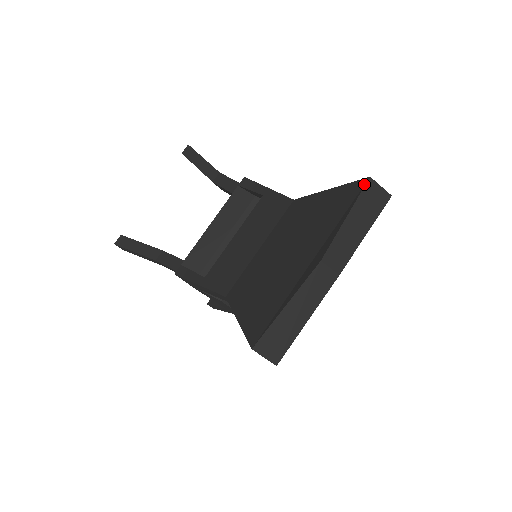
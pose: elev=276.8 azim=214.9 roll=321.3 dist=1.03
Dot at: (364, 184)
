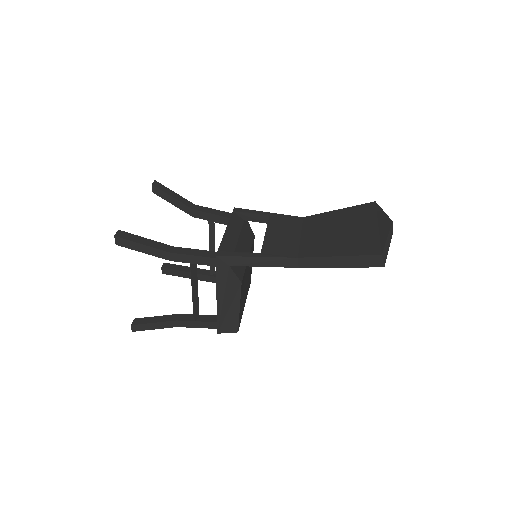
Dot at: (375, 203)
